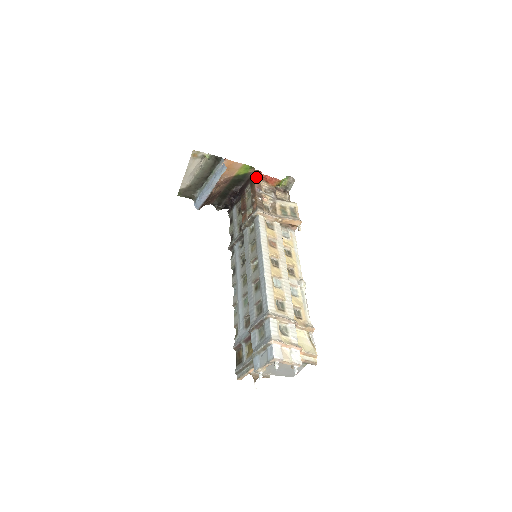
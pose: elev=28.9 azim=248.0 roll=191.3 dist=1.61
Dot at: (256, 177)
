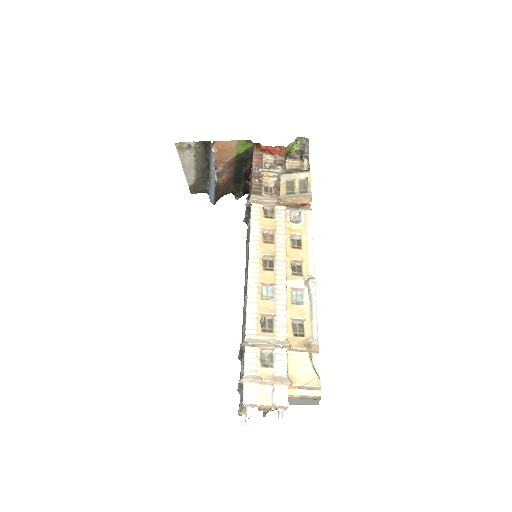
Dot at: (256, 152)
